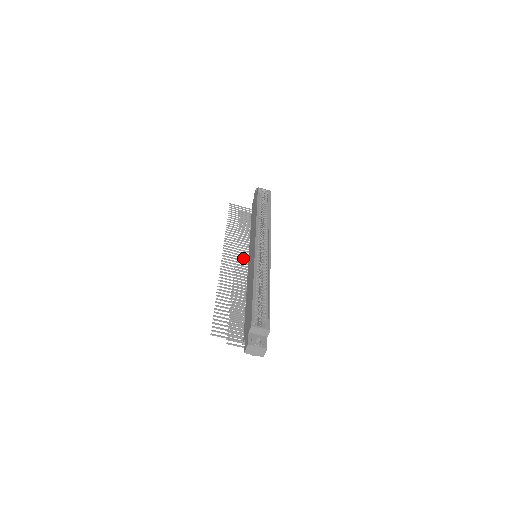
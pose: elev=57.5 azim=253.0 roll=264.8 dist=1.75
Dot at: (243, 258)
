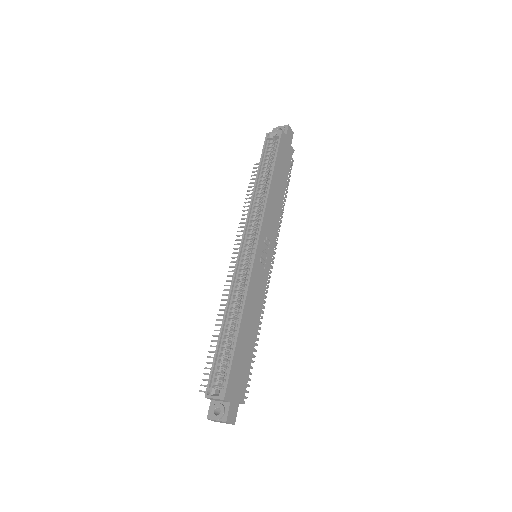
Dot at: occluded
